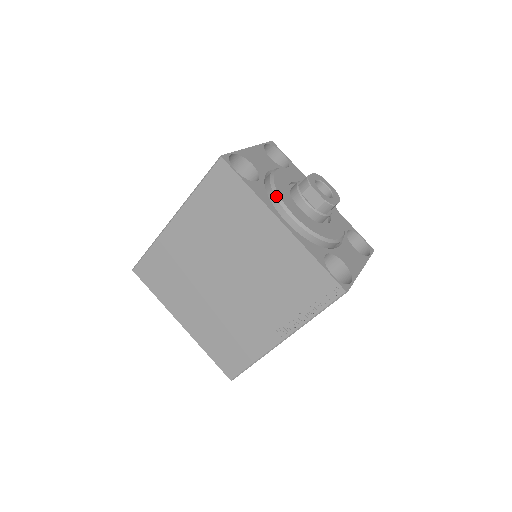
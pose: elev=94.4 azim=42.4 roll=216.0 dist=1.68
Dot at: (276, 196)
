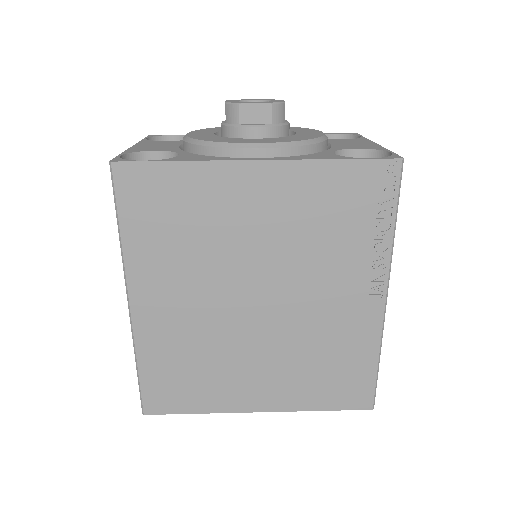
Dot at: (217, 146)
